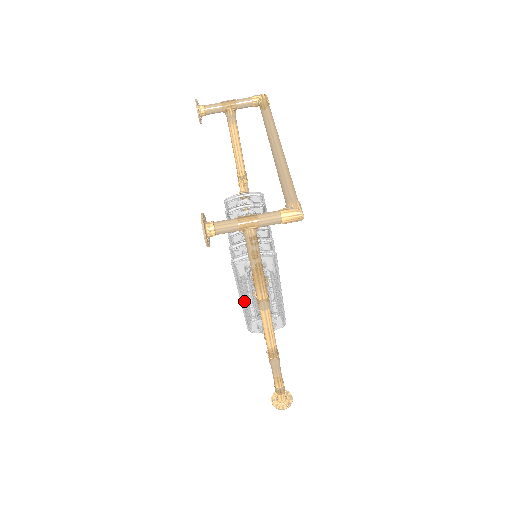
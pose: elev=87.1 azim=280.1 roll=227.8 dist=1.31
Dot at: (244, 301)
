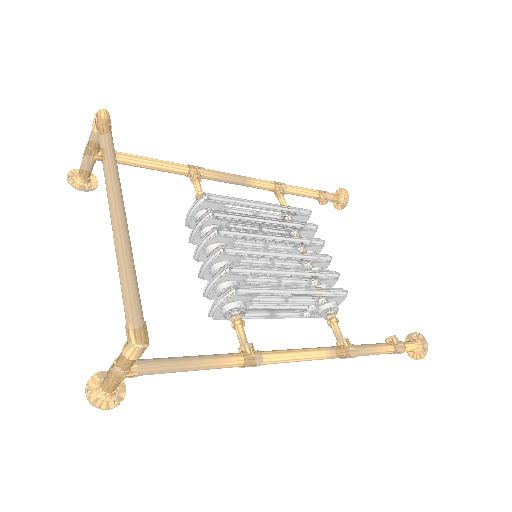
Dot at: (272, 318)
